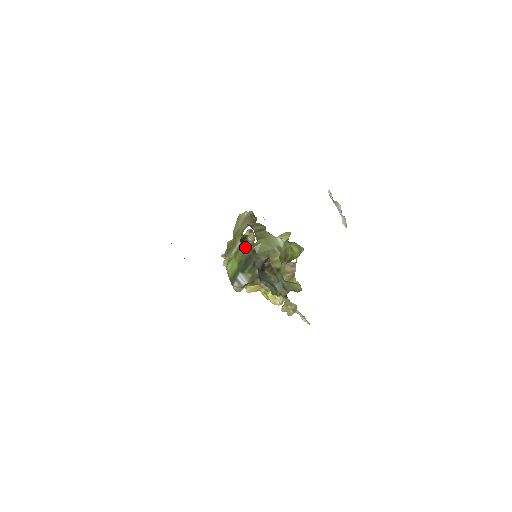
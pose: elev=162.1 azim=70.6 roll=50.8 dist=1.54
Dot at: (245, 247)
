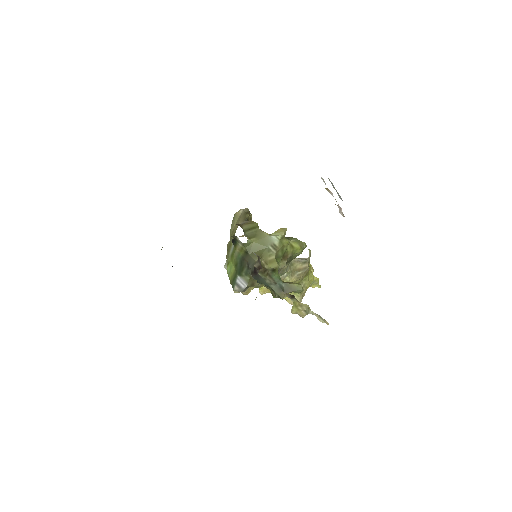
Dot at: (238, 248)
